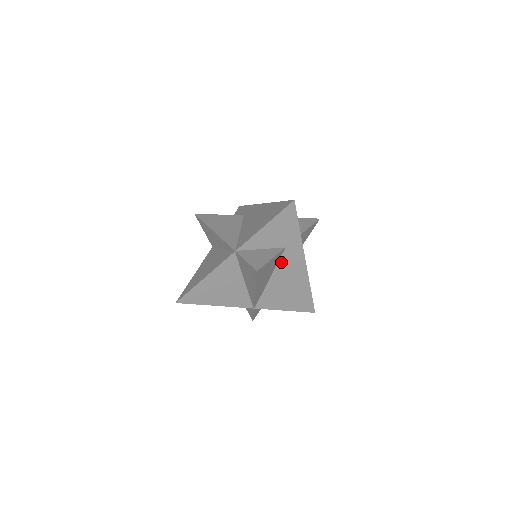
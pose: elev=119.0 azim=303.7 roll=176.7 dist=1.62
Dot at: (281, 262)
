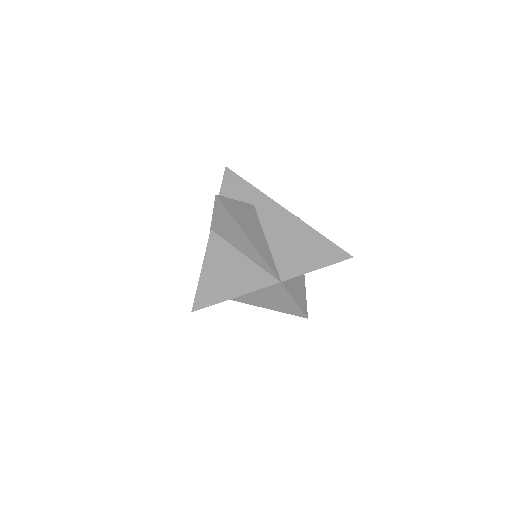
Dot at: (263, 220)
